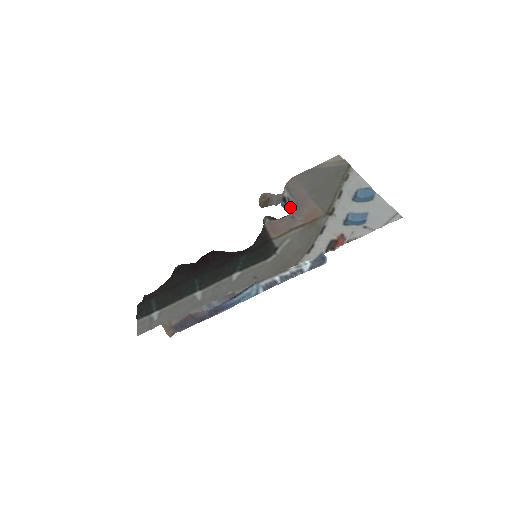
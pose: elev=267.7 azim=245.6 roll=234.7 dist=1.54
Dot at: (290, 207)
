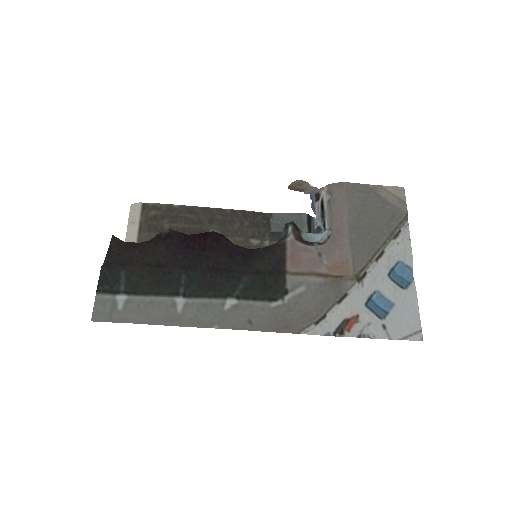
Dot at: (320, 215)
